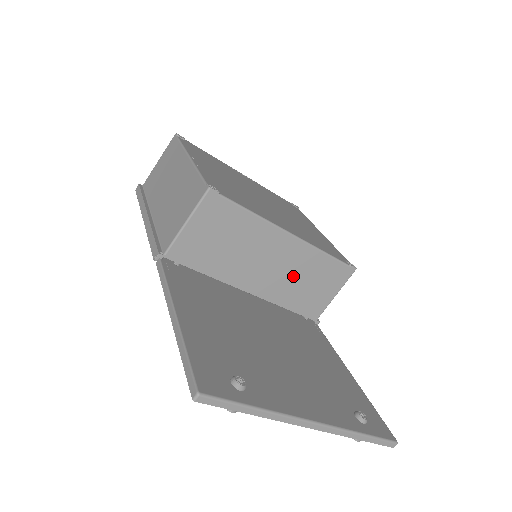
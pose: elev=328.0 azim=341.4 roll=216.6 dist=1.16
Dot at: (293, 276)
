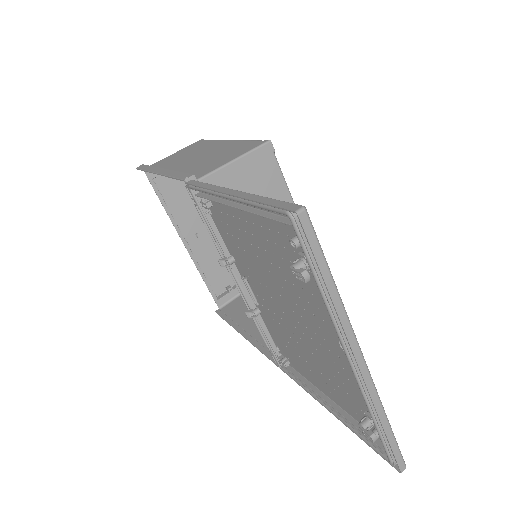
Dot at: occluded
